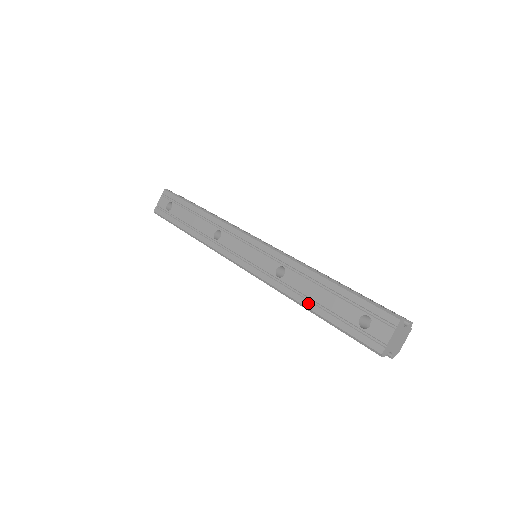
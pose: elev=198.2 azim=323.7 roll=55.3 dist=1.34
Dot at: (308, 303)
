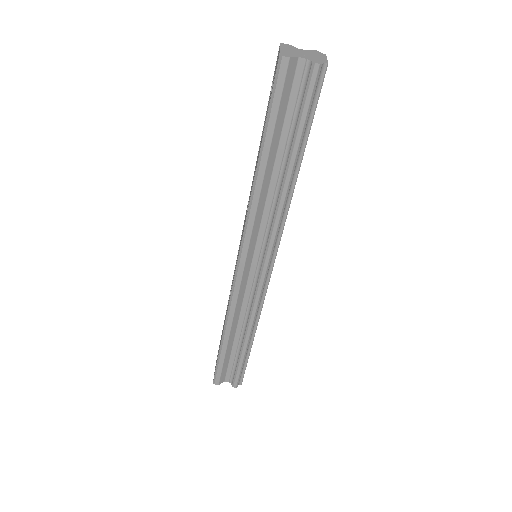
Dot at: (256, 166)
